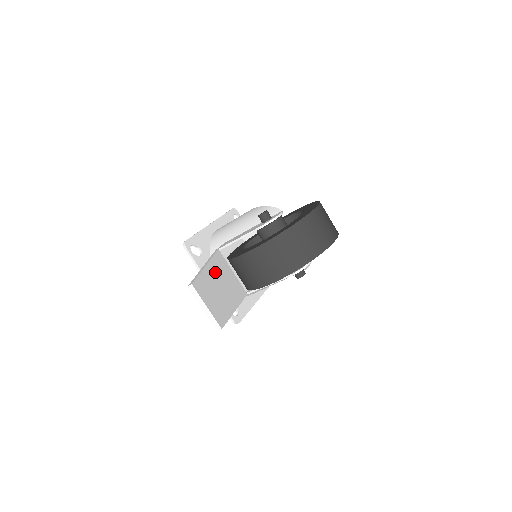
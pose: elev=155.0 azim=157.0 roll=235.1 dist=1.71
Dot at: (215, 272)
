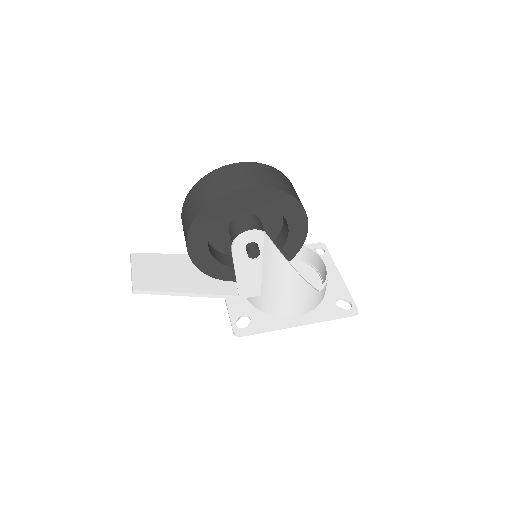
Dot at: (190, 262)
